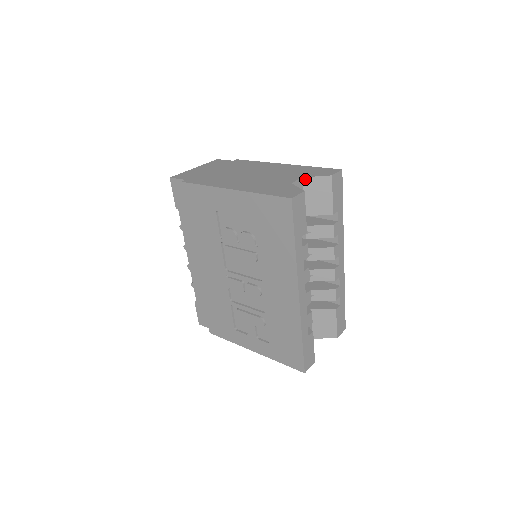
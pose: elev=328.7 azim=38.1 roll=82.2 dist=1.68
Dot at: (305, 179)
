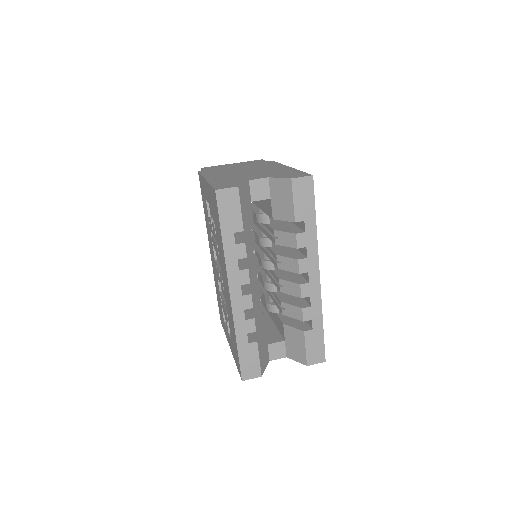
Dot at: (271, 179)
